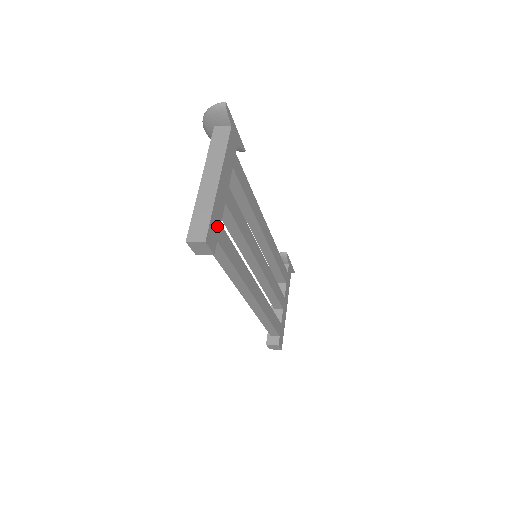
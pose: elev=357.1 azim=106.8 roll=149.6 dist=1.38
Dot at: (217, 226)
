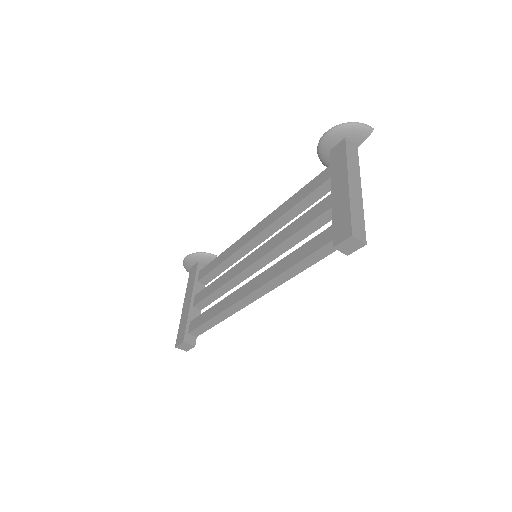
Dot at: occluded
